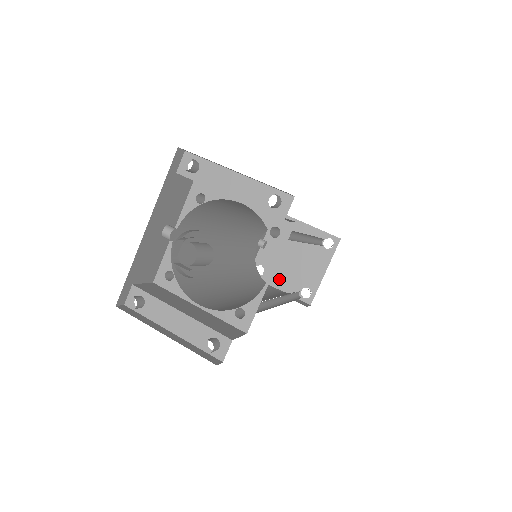
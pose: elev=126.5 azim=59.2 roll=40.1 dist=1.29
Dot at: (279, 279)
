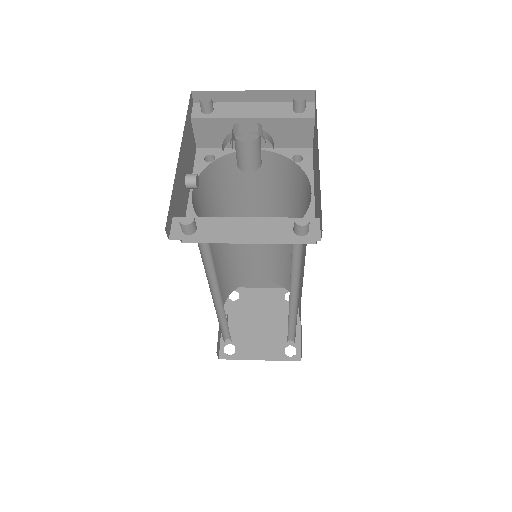
Dot at: (255, 349)
